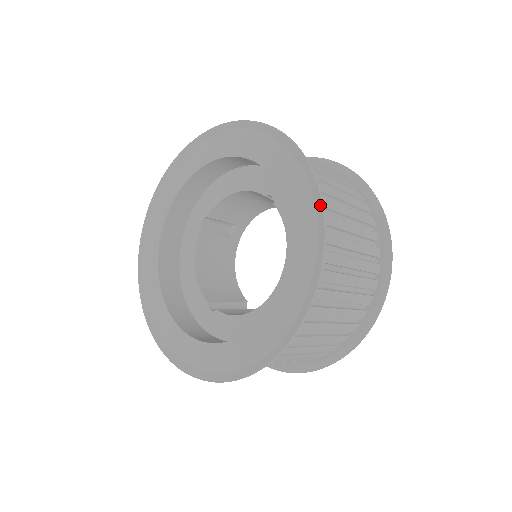
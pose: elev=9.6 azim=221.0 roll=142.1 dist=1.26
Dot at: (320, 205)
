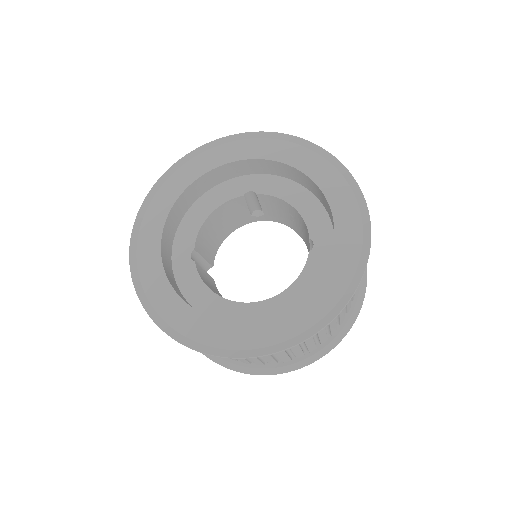
Dot at: (341, 307)
